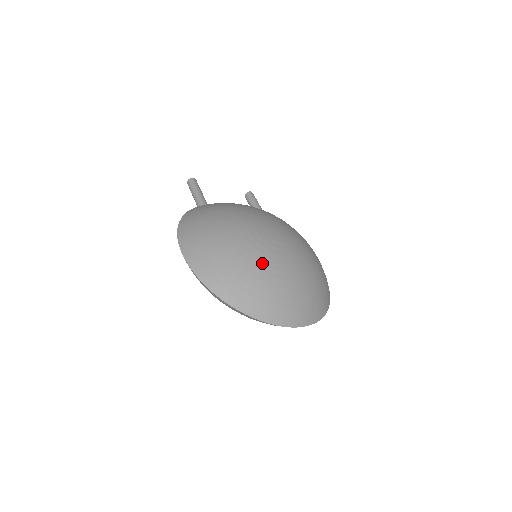
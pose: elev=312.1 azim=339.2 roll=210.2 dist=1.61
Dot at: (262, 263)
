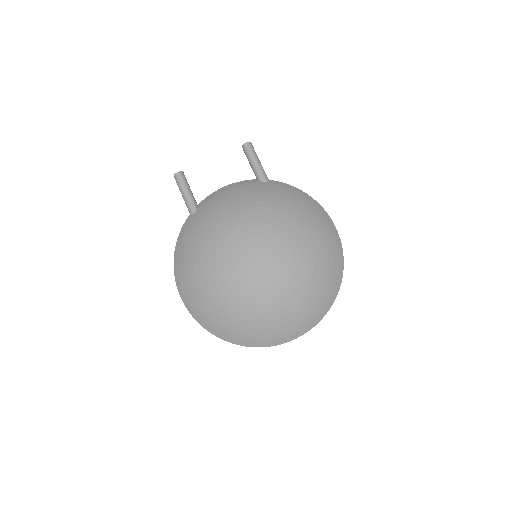
Dot at: (245, 305)
